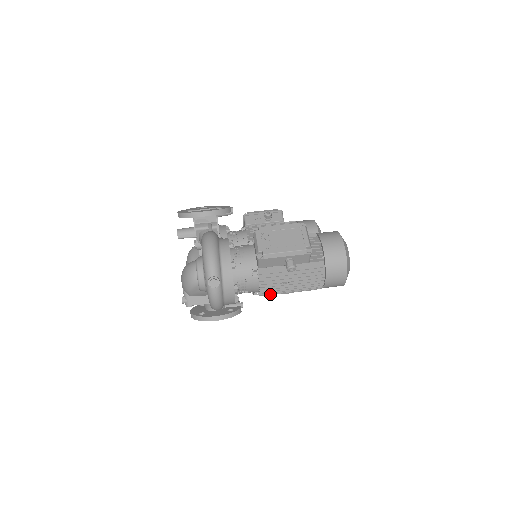
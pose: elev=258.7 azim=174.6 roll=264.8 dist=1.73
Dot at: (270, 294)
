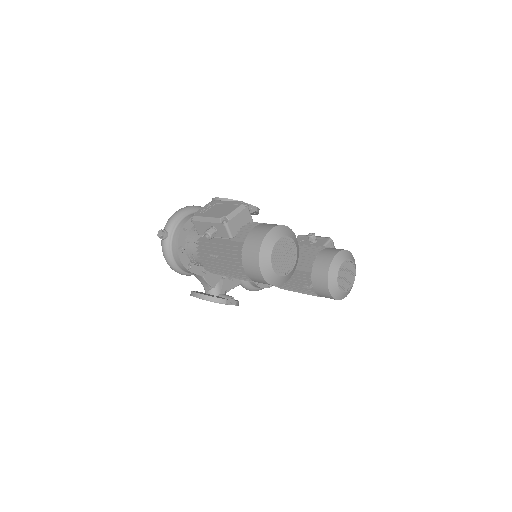
Dot at: (211, 270)
